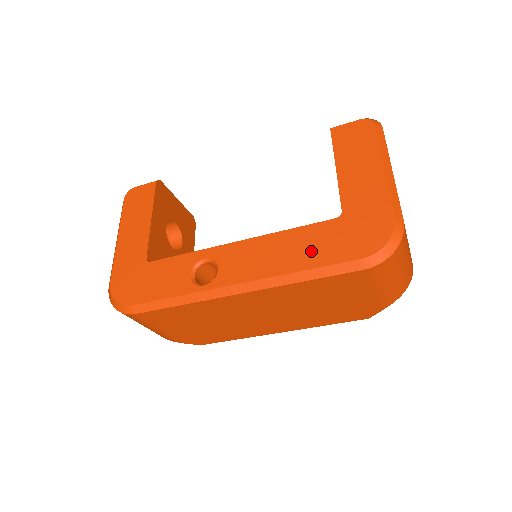
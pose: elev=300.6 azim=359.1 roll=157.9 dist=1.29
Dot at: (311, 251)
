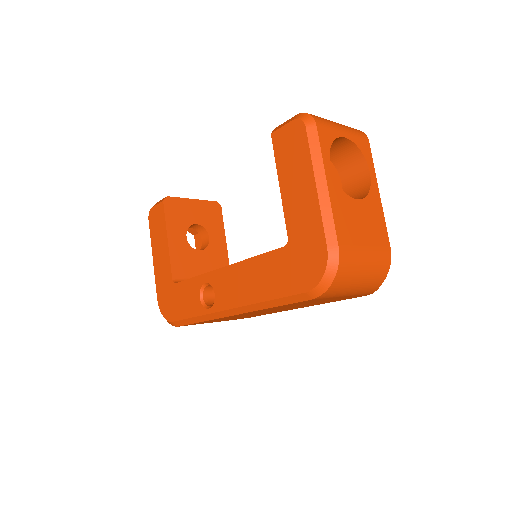
Dot at: (270, 281)
